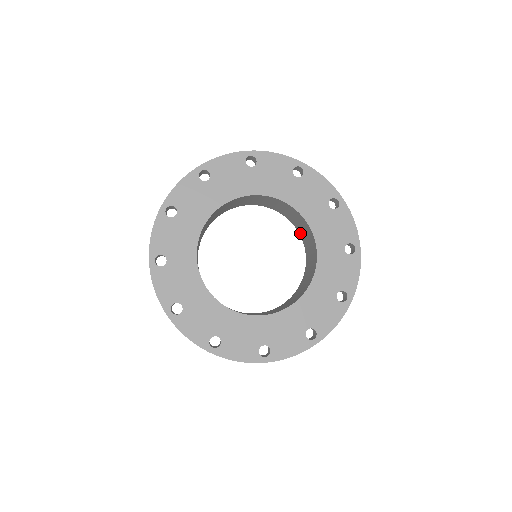
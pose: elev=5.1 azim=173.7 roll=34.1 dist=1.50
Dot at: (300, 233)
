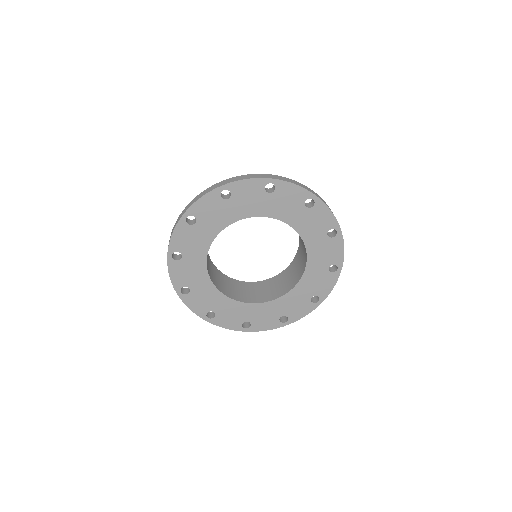
Dot at: (298, 252)
